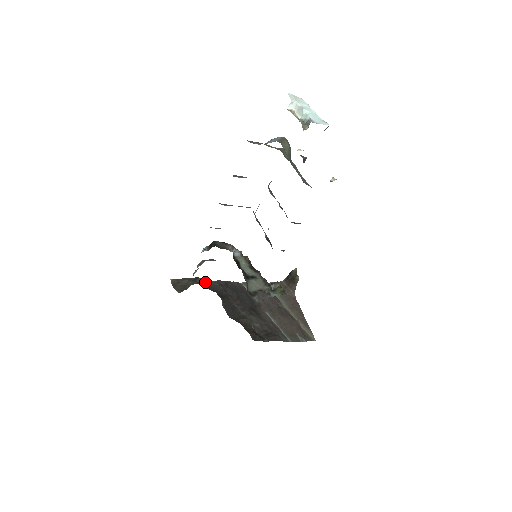
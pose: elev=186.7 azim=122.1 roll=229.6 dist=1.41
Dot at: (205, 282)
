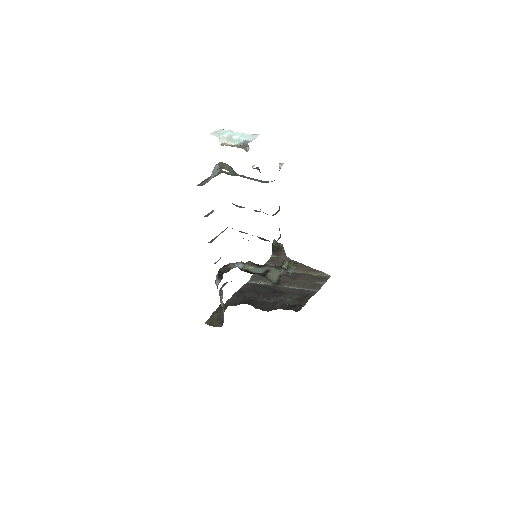
Dot at: (227, 303)
